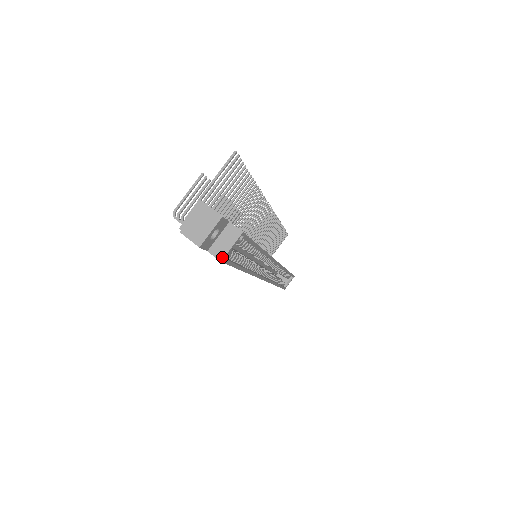
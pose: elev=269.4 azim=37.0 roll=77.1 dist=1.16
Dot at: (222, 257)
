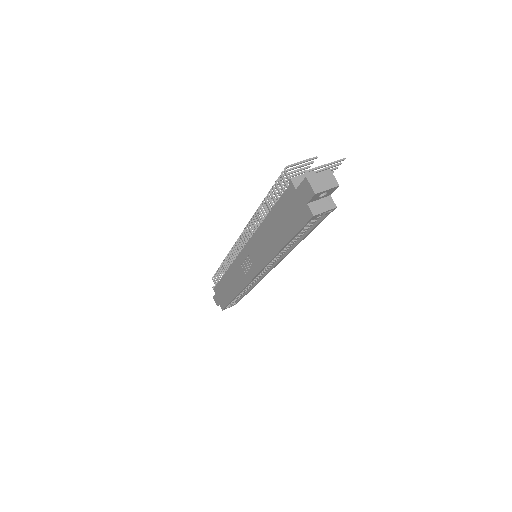
Dot at: (316, 214)
